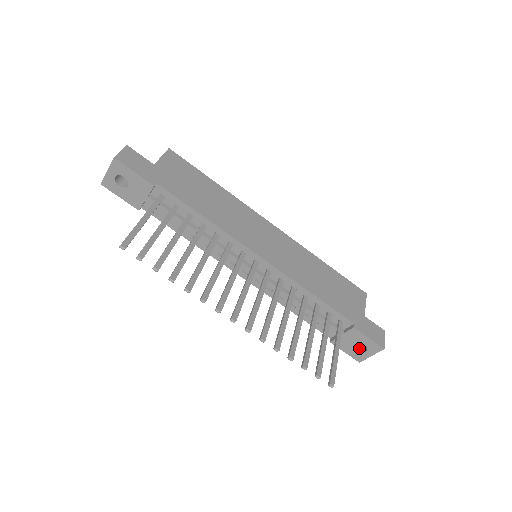
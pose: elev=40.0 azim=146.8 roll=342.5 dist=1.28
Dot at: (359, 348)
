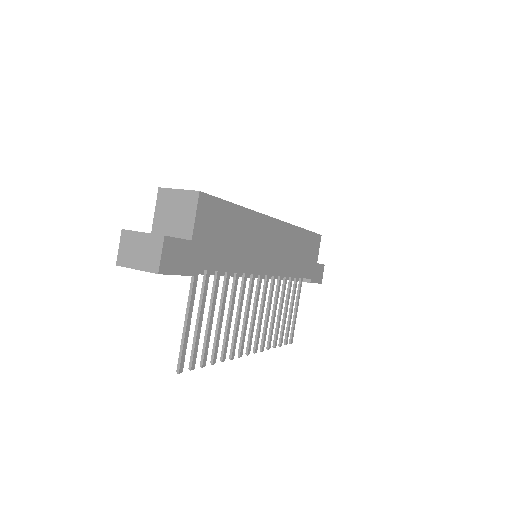
Dot at: occluded
